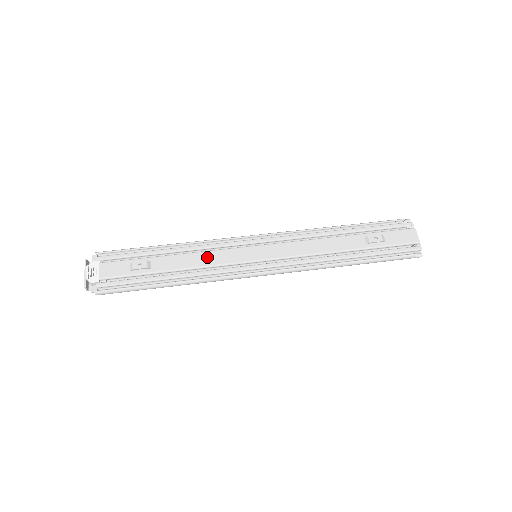
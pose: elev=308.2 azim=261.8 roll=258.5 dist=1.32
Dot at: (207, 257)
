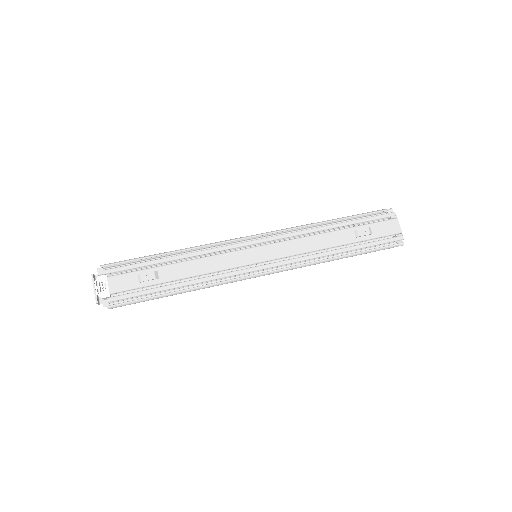
Dot at: (211, 262)
